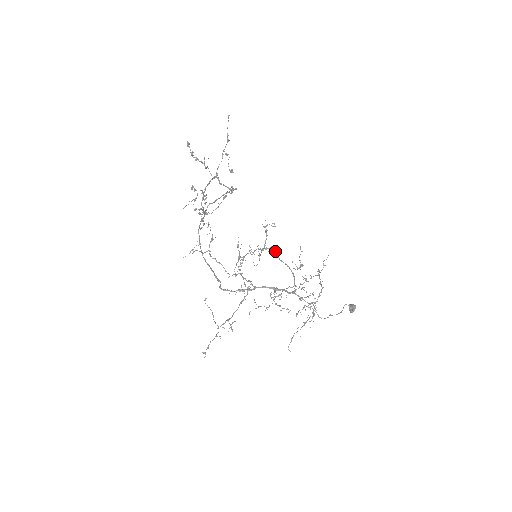
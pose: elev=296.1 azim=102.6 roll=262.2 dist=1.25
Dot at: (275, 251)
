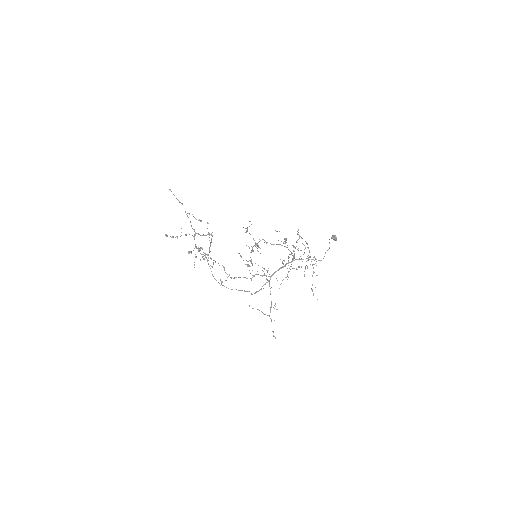
Dot at: occluded
